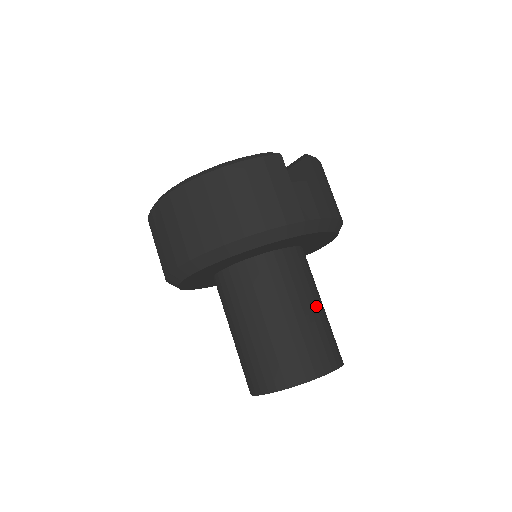
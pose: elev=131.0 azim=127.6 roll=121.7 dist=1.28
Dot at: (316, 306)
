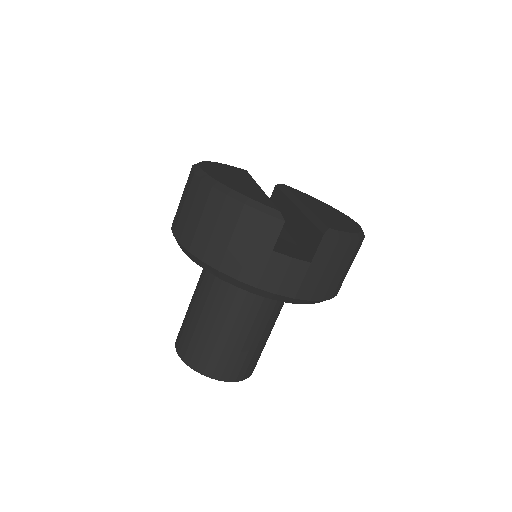
Dot at: (248, 334)
